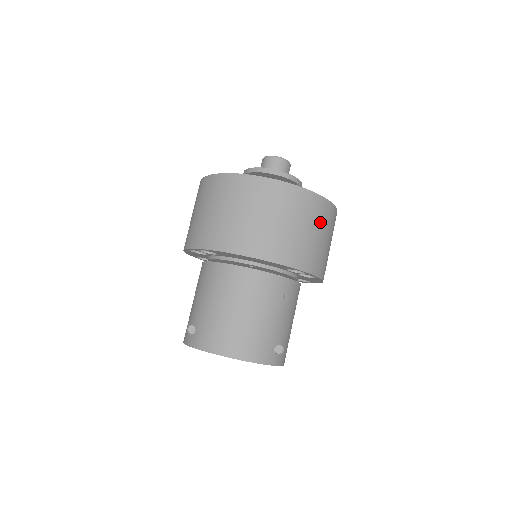
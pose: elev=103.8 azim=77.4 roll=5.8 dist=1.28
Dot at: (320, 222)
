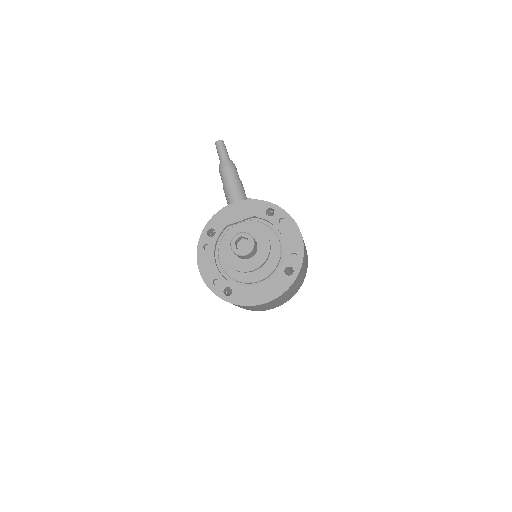
Dot at: (301, 275)
